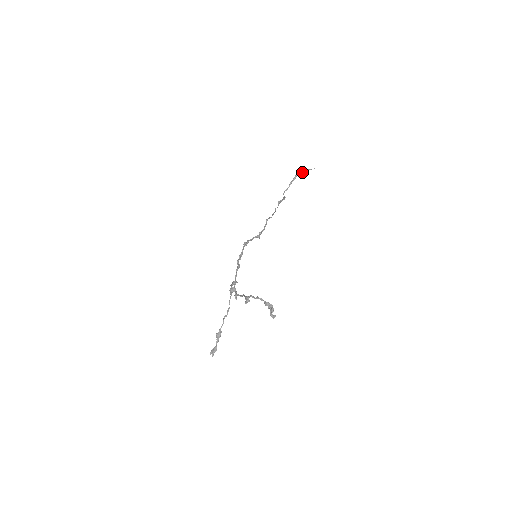
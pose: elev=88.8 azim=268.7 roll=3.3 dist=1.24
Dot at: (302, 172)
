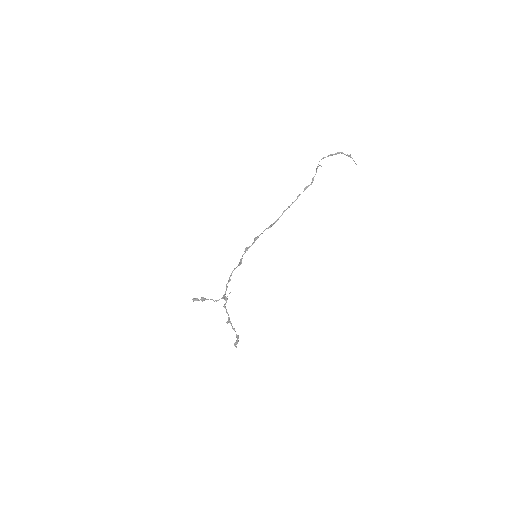
Dot at: (347, 154)
